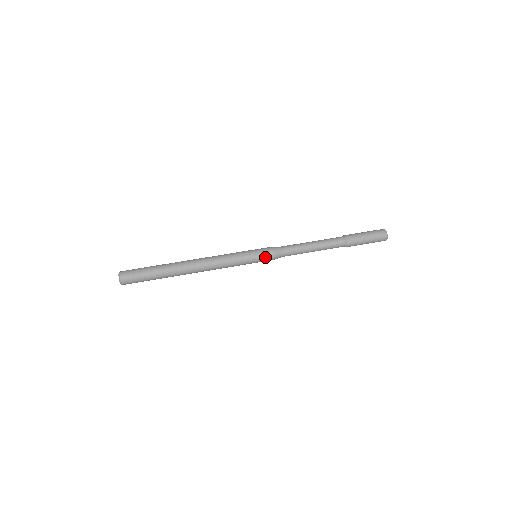
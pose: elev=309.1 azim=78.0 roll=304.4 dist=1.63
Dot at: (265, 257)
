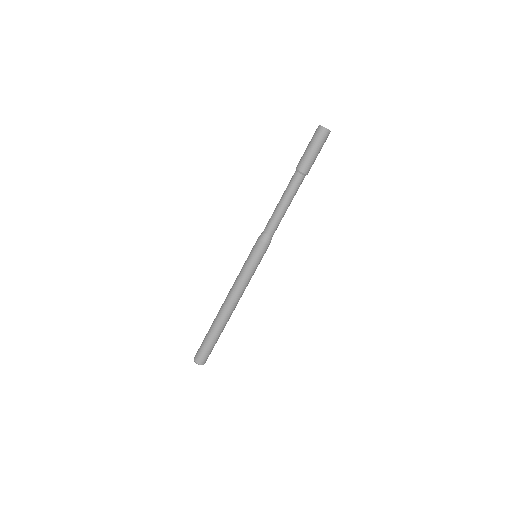
Dot at: occluded
